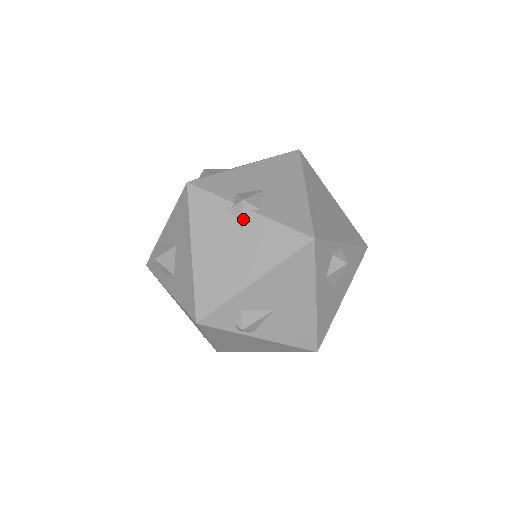
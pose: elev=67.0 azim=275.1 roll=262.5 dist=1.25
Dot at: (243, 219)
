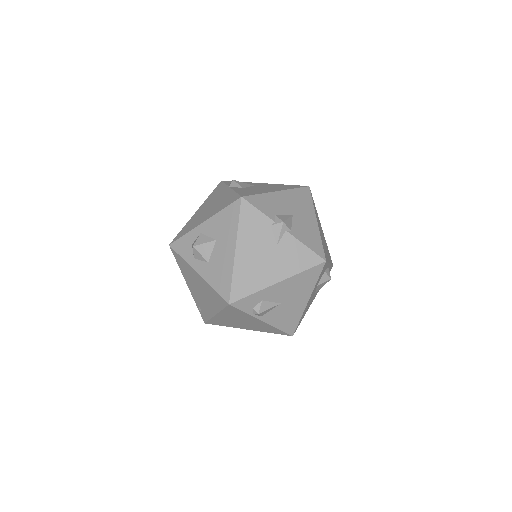
Dot at: (280, 236)
